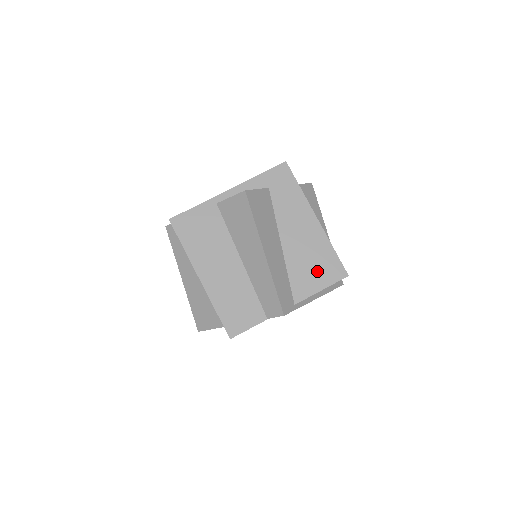
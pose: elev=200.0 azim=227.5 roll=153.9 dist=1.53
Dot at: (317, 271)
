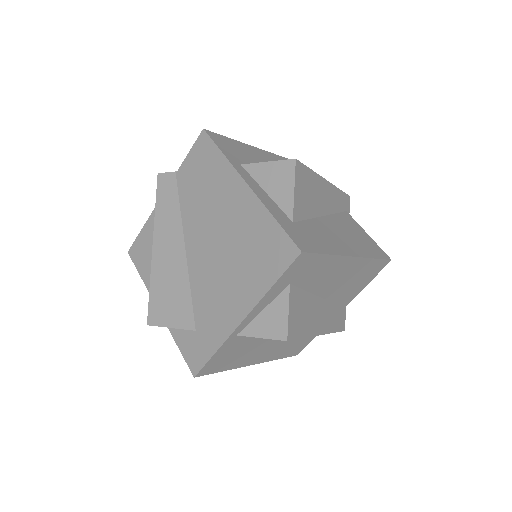
Dot at: (361, 281)
